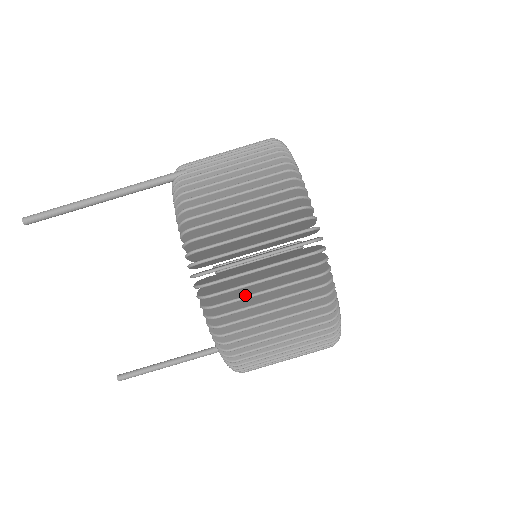
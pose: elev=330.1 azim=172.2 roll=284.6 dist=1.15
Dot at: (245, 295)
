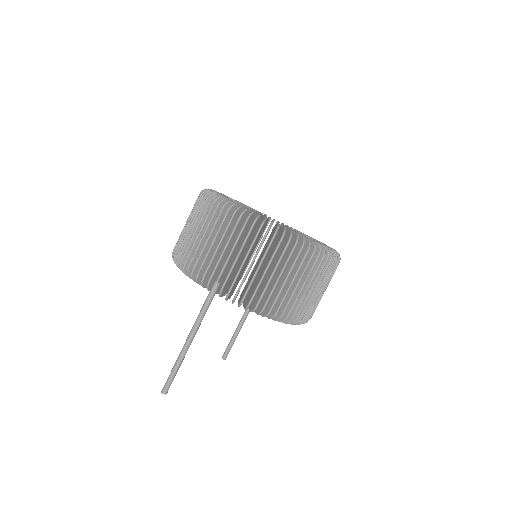
Dot at: (312, 302)
